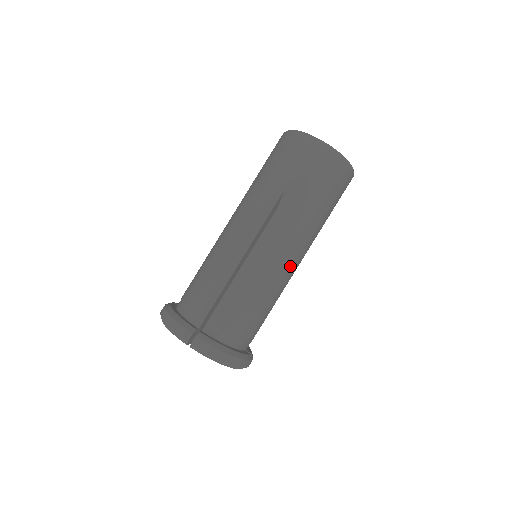
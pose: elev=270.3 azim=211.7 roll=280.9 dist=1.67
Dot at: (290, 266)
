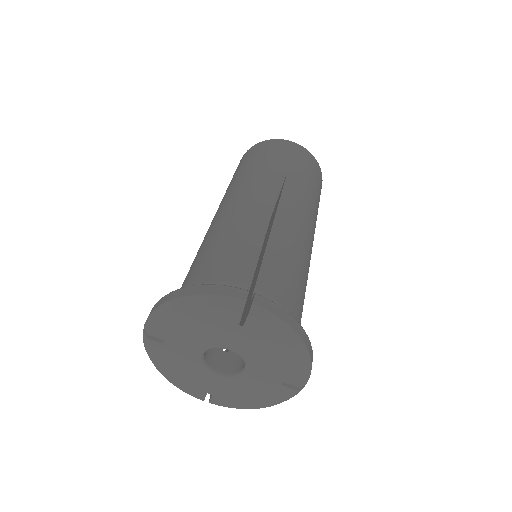
Dot at: (310, 249)
